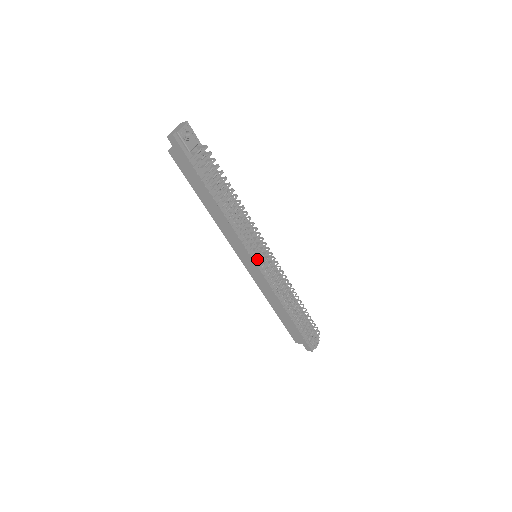
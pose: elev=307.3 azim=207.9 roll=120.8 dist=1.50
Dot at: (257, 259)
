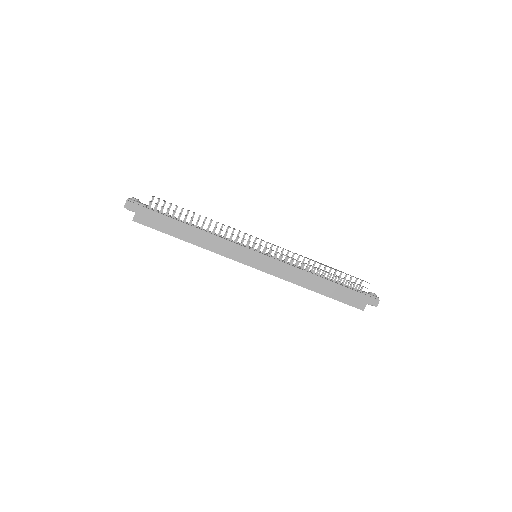
Dot at: (255, 243)
